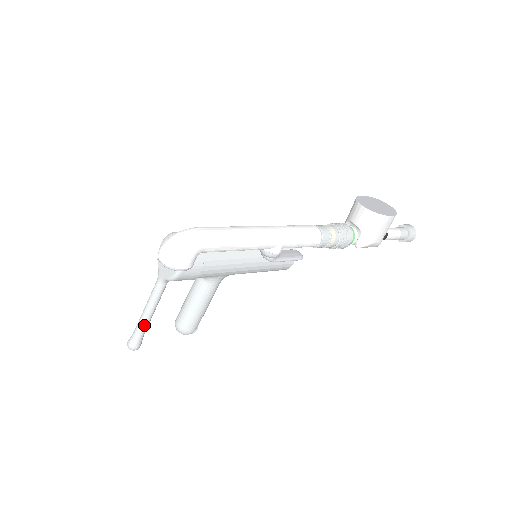
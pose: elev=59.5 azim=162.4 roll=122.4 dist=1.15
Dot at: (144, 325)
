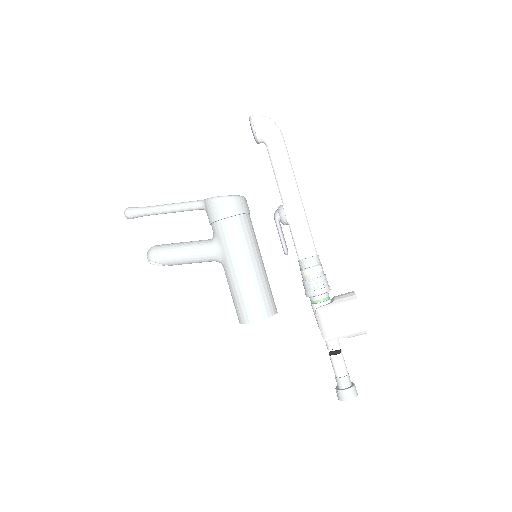
Dot at: (154, 208)
